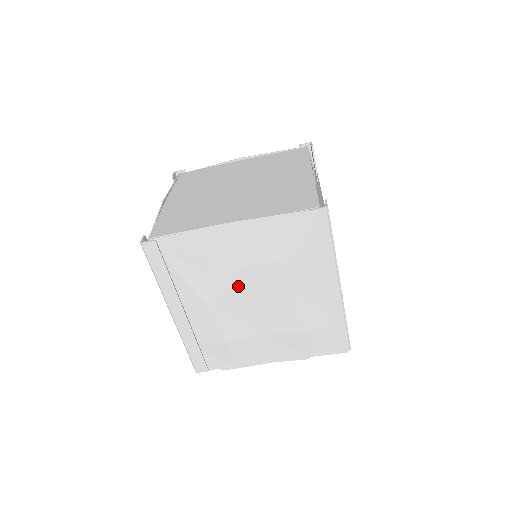
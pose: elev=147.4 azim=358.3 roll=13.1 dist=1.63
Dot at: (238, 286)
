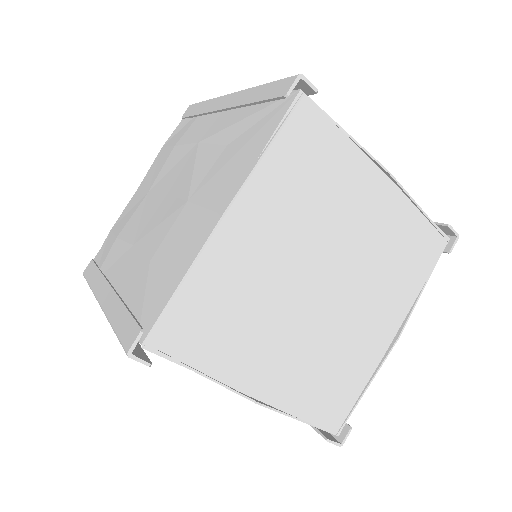
Dot at: occluded
